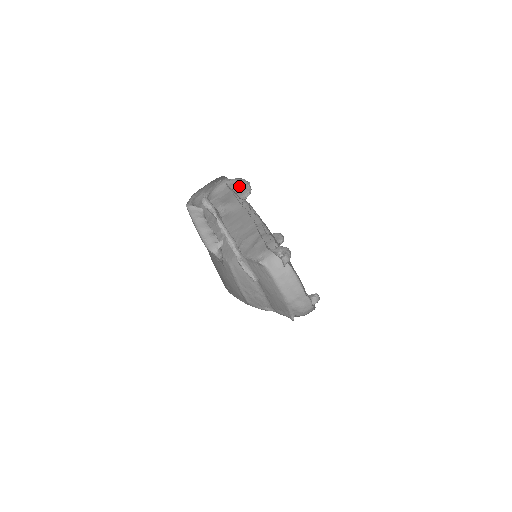
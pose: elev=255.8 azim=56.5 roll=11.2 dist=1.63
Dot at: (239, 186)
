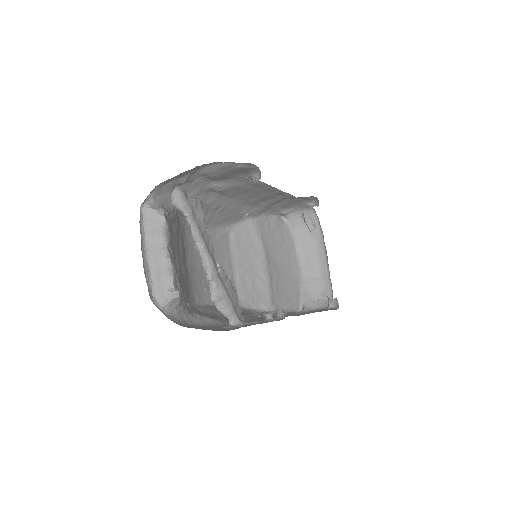
Dot at: (242, 168)
